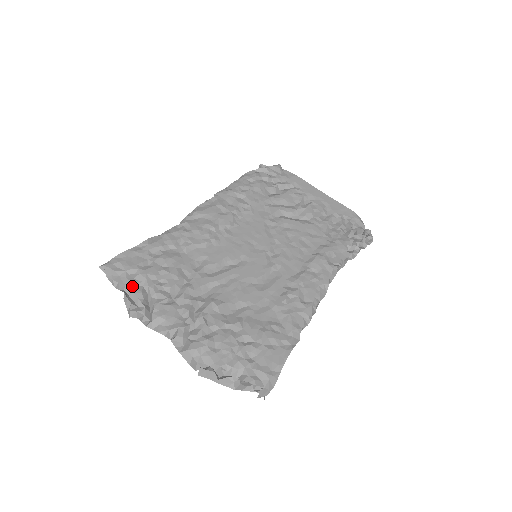
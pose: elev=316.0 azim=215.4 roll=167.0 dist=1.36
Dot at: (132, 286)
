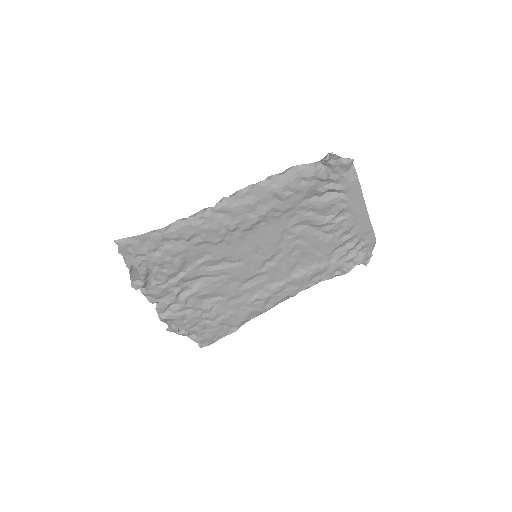
Dot at: (138, 267)
